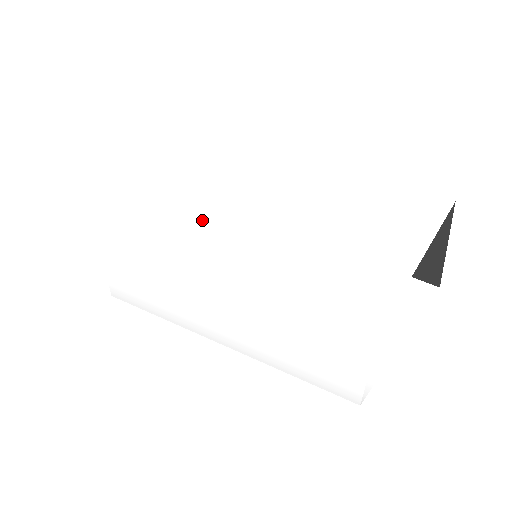
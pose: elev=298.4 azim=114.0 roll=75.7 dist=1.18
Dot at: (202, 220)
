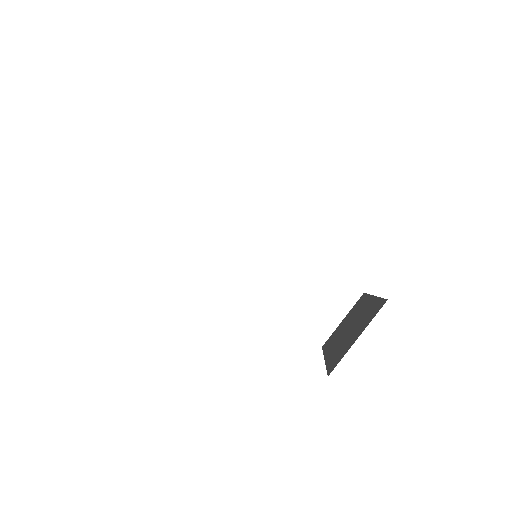
Dot at: occluded
